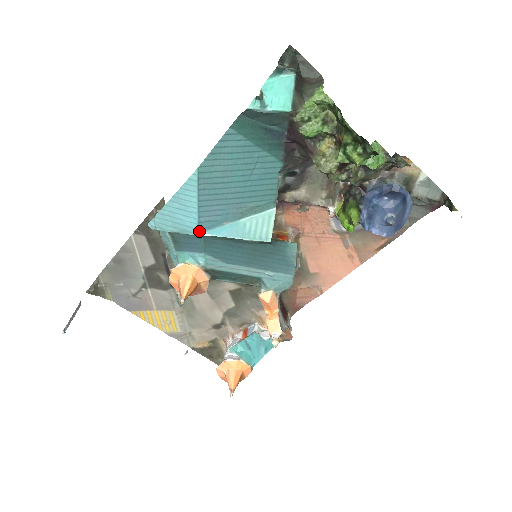
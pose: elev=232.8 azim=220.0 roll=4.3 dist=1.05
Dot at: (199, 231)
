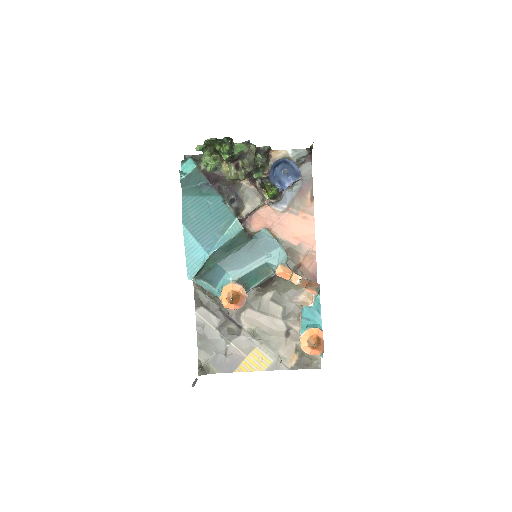
Dot at: (208, 254)
